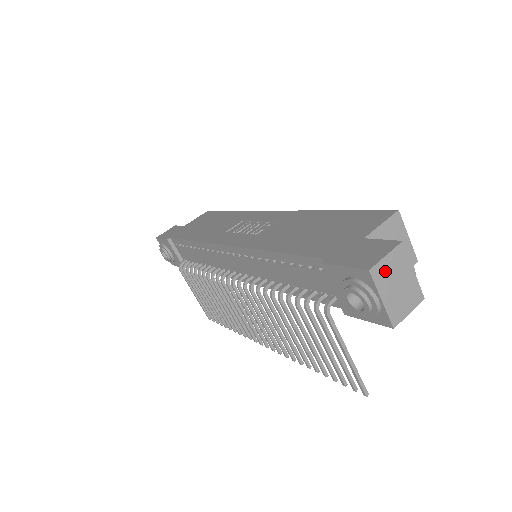
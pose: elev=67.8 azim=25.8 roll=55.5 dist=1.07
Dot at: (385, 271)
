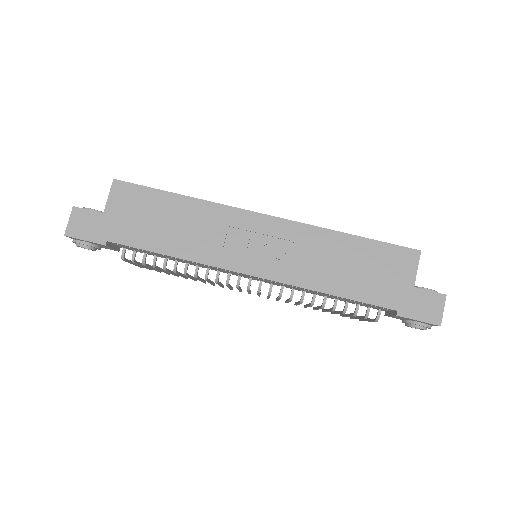
Dot at: (440, 316)
